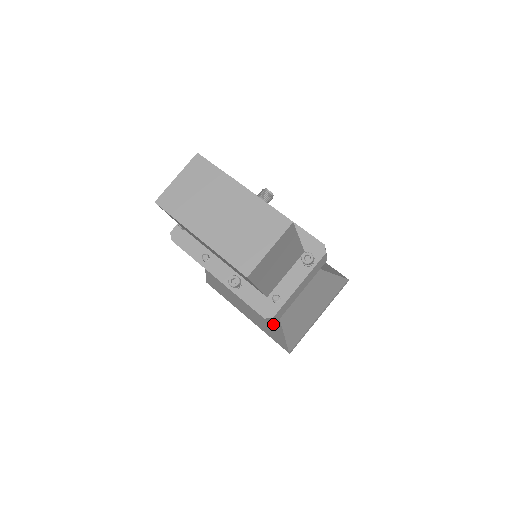
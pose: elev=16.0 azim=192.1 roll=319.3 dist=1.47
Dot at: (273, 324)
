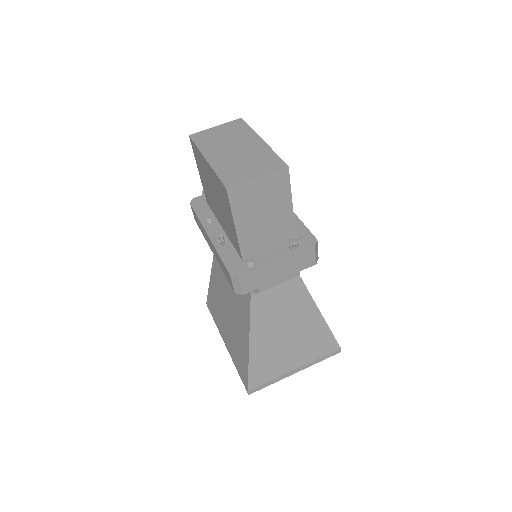
Dot at: (243, 338)
